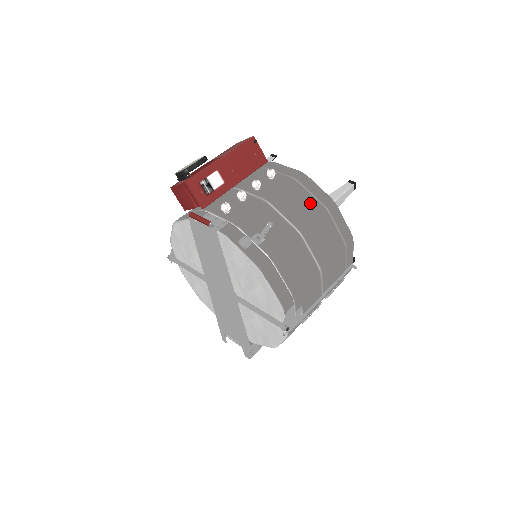
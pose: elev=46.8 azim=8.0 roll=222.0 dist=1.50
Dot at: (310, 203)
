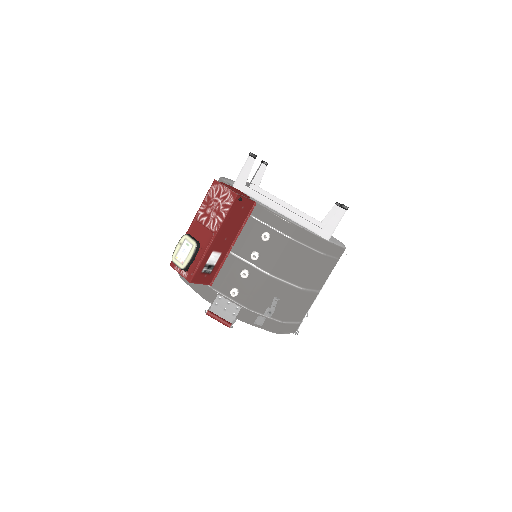
Dot at: (308, 257)
